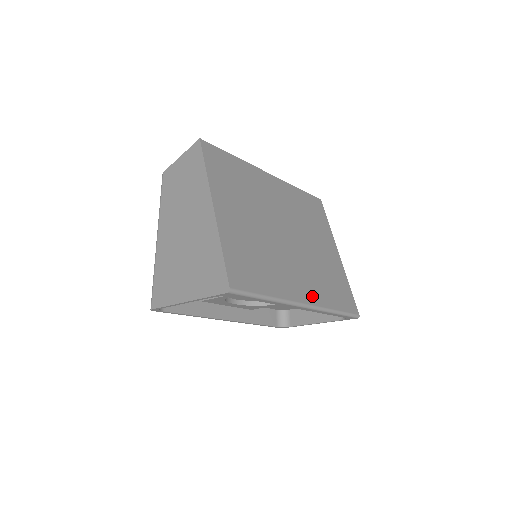
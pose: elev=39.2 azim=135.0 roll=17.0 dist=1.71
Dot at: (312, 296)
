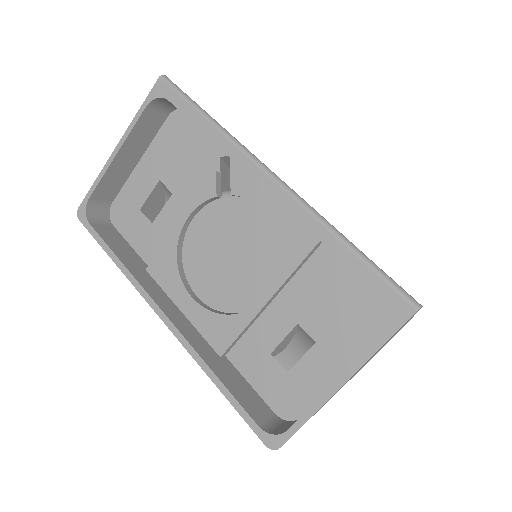
Dot at: occluded
